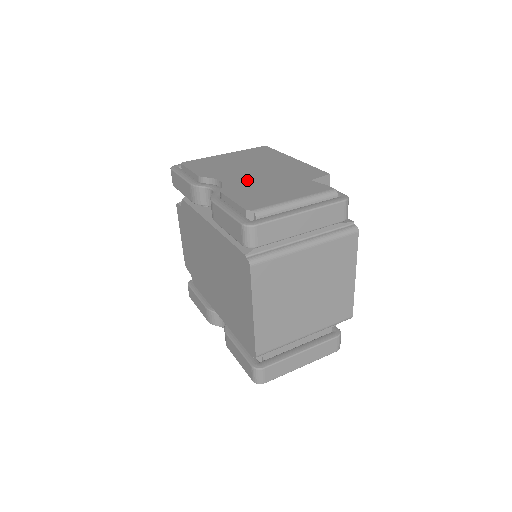
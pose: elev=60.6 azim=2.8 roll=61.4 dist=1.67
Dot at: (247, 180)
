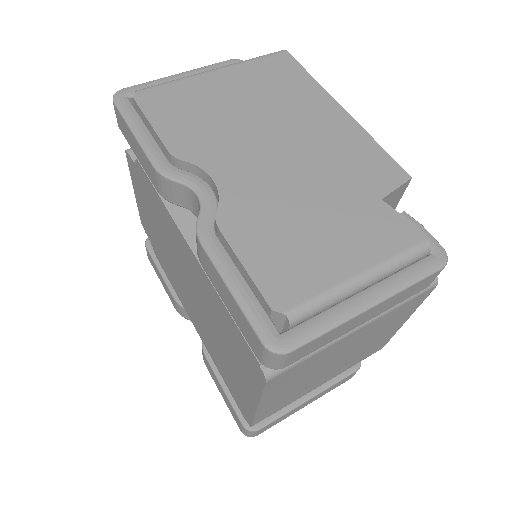
Dot at: (264, 184)
